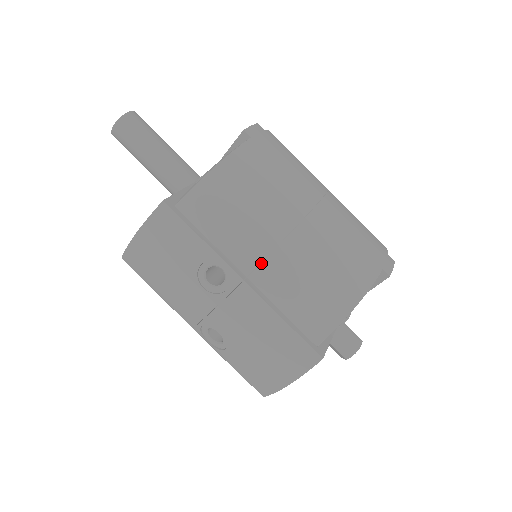
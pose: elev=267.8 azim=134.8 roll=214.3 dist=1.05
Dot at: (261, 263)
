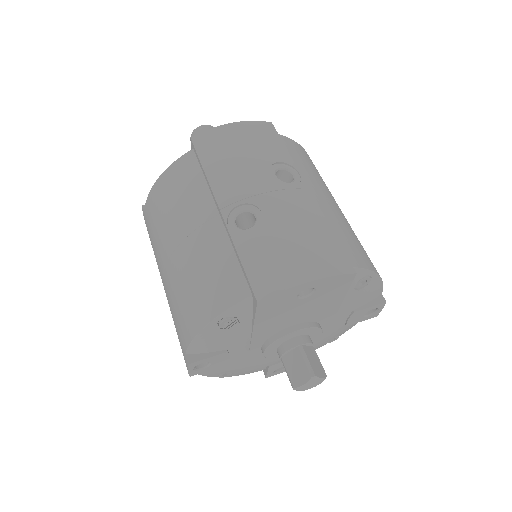
Dot at: (321, 196)
